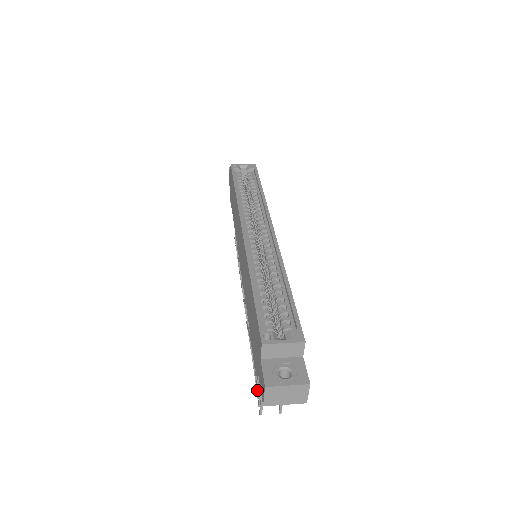
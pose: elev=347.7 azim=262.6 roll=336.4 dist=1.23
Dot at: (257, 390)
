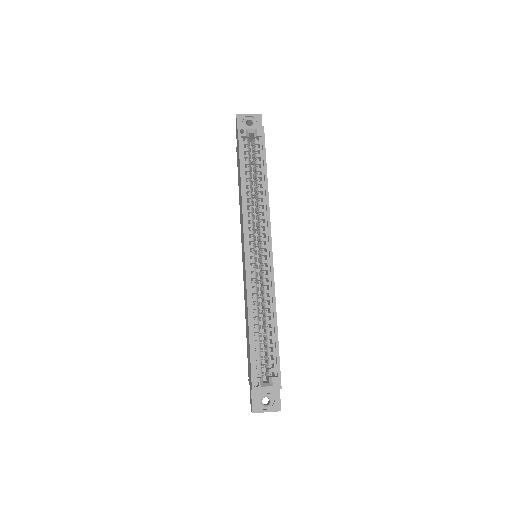
Dot at: occluded
